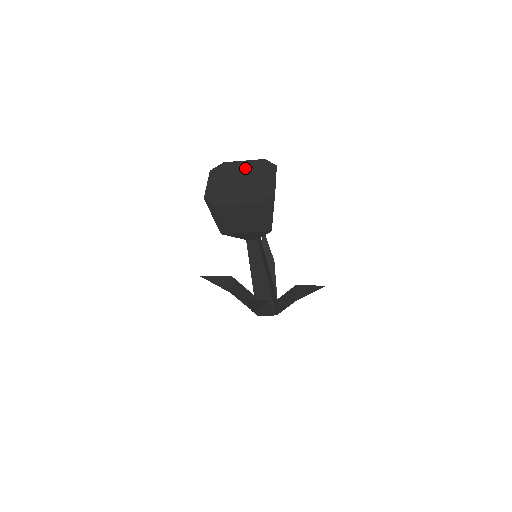
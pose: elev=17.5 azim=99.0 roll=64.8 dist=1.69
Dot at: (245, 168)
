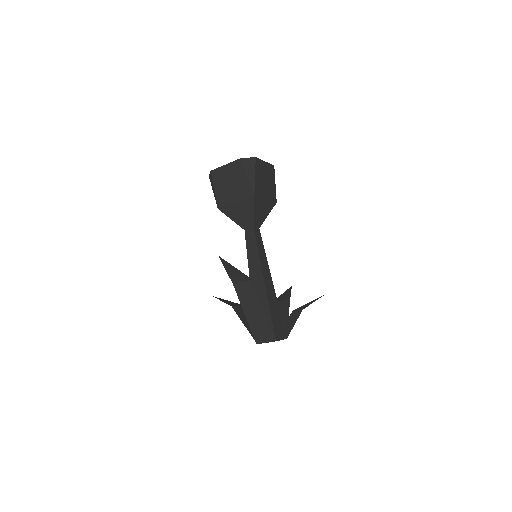
Dot at: occluded
